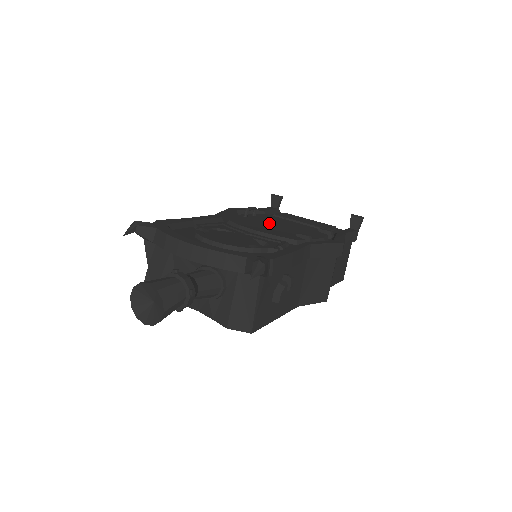
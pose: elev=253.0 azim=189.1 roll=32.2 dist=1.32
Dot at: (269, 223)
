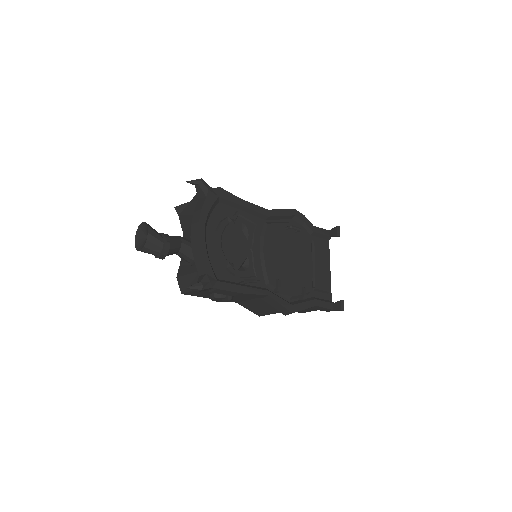
Dot at: (288, 250)
